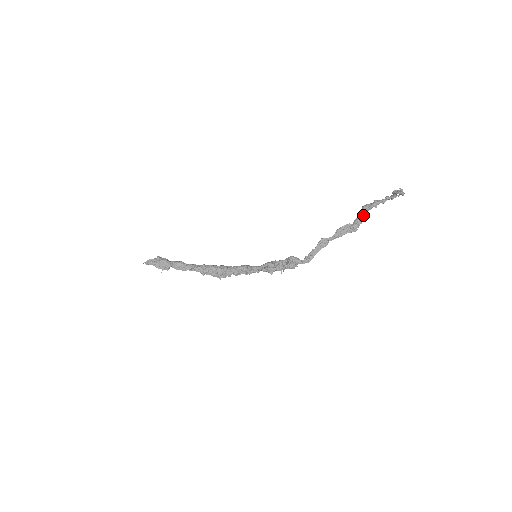
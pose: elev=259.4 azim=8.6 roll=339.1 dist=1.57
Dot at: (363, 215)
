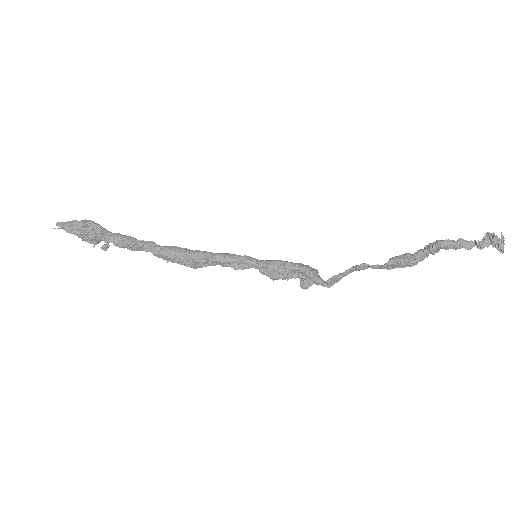
Dot at: (432, 254)
